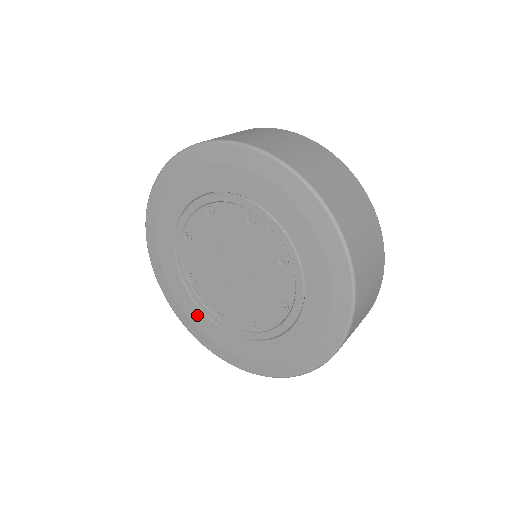
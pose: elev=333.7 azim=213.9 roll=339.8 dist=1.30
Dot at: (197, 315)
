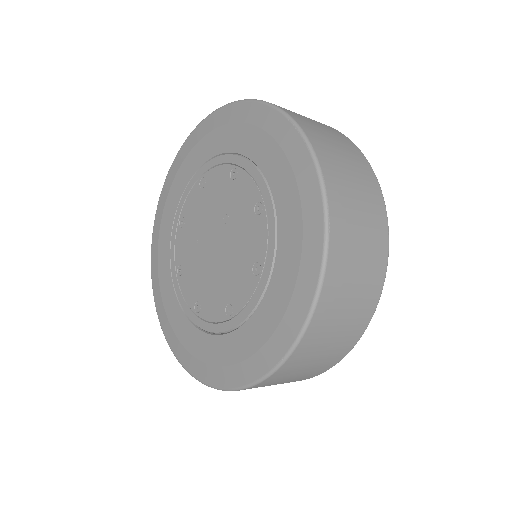
Dot at: (218, 348)
